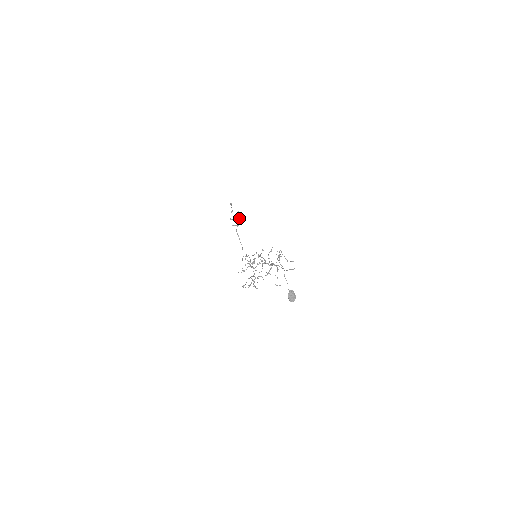
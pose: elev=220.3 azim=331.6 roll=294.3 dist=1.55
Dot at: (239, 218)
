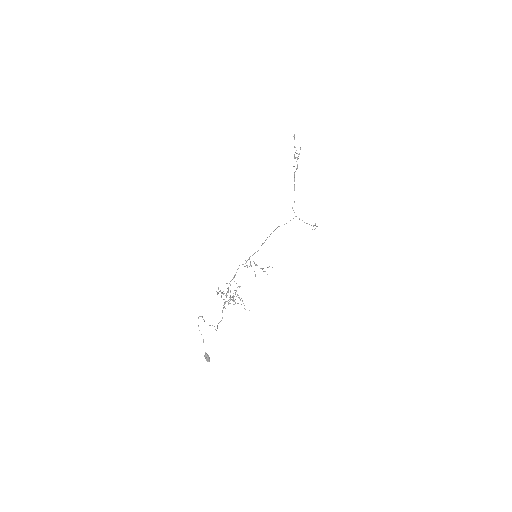
Dot at: occluded
